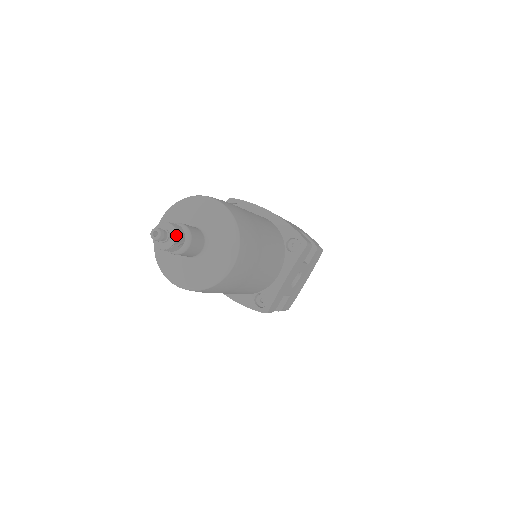
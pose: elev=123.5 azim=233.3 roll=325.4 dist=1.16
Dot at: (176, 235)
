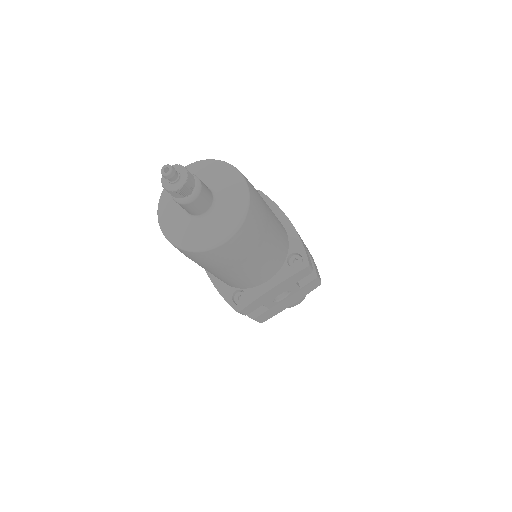
Dot at: (185, 182)
